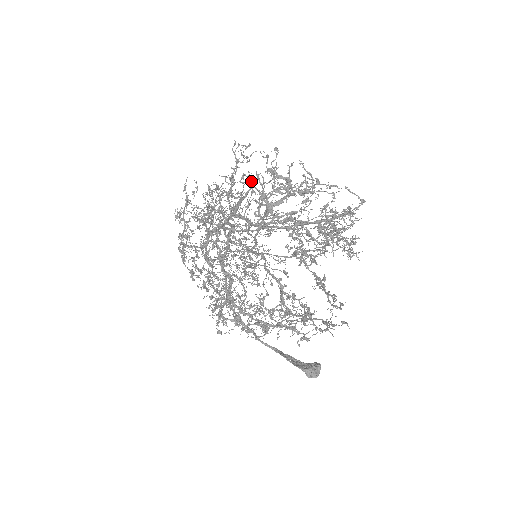
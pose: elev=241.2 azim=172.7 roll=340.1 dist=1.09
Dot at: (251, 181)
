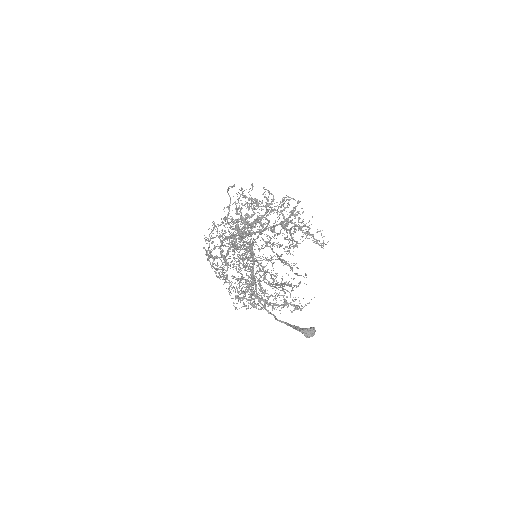
Dot at: occluded
